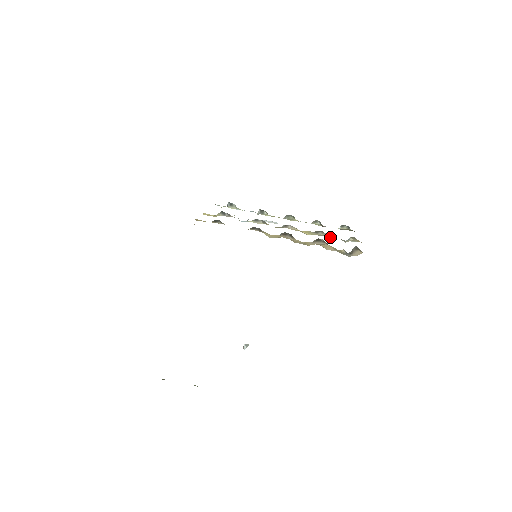
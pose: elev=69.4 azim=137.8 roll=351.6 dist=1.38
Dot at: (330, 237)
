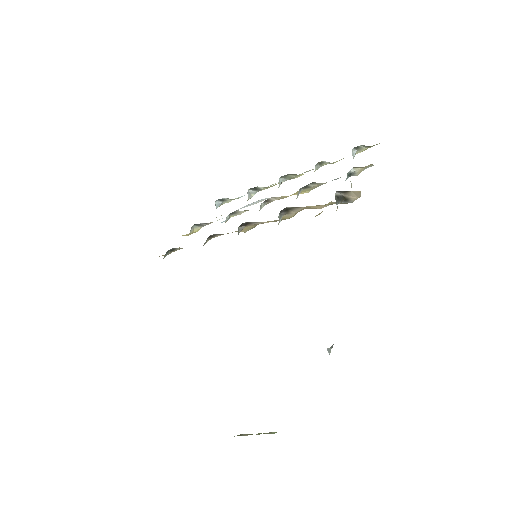
Dot at: (335, 179)
